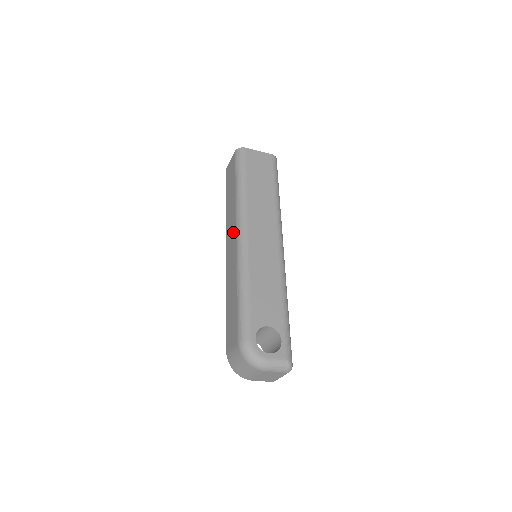
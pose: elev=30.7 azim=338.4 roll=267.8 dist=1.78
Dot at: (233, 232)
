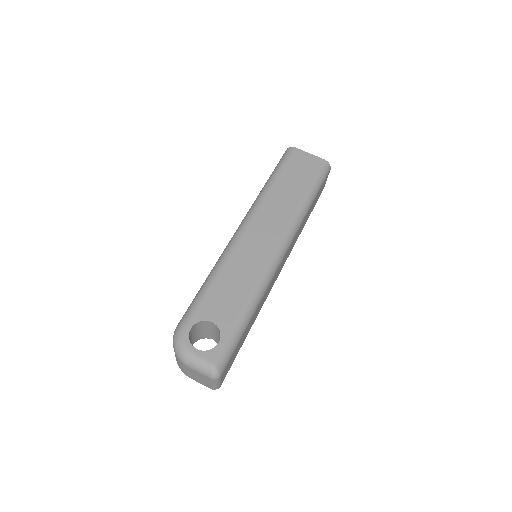
Dot at: occluded
